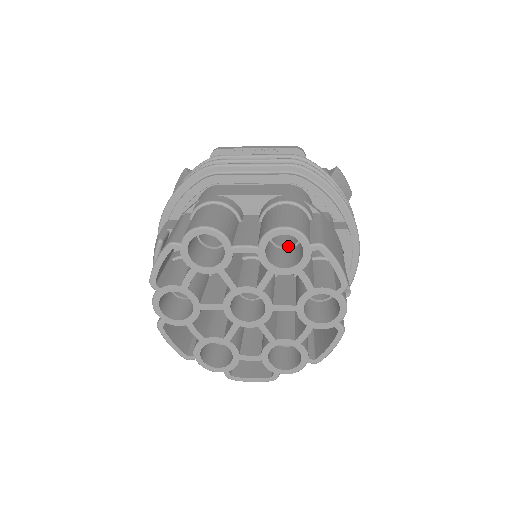
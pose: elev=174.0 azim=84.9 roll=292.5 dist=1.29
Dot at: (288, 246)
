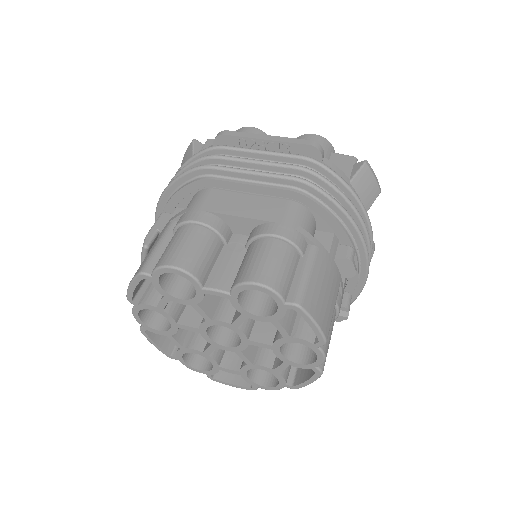
Dot at: occluded
